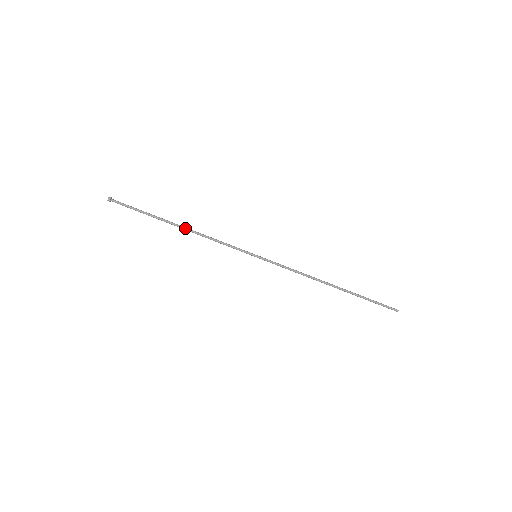
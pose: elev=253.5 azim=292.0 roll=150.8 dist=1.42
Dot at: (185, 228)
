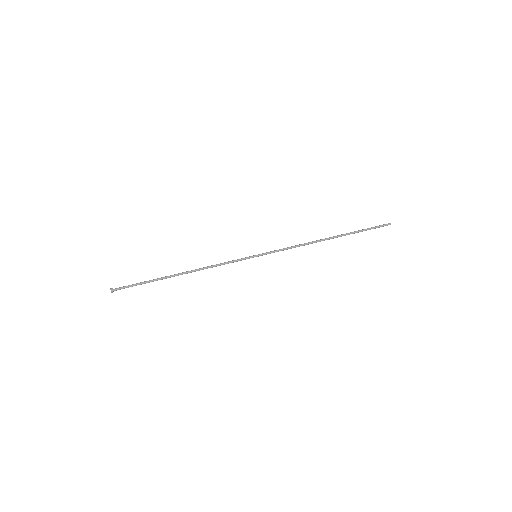
Dot at: (187, 272)
